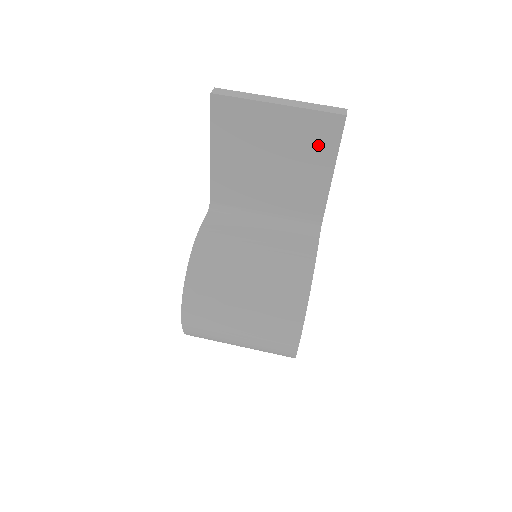
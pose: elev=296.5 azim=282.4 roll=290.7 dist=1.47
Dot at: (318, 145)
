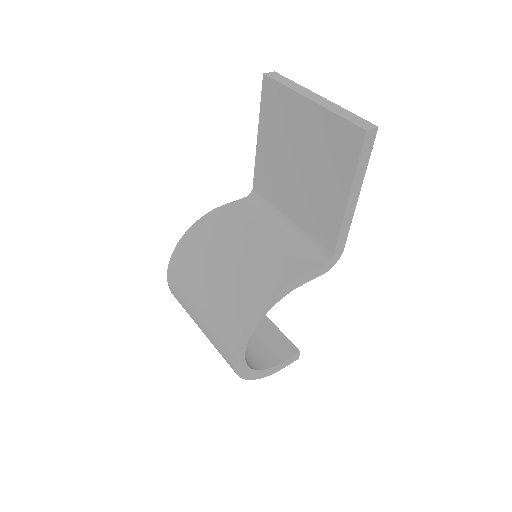
Dot at: (338, 159)
